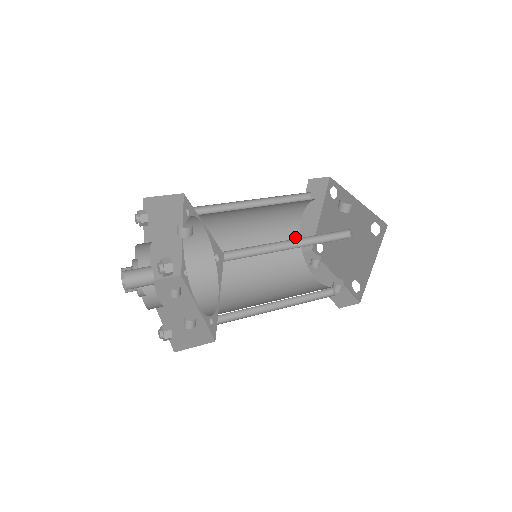
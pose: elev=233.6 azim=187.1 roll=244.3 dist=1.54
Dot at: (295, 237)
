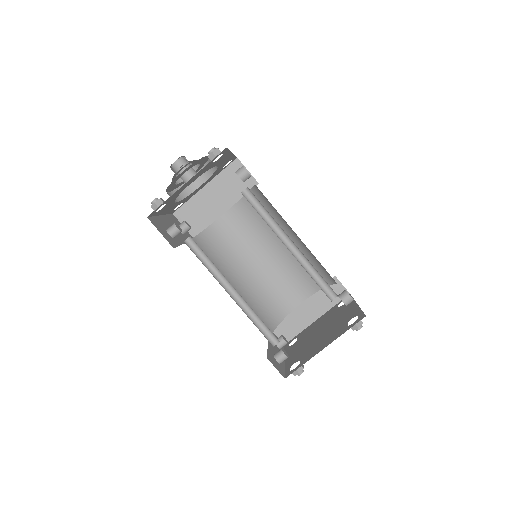
Dot at: (286, 310)
